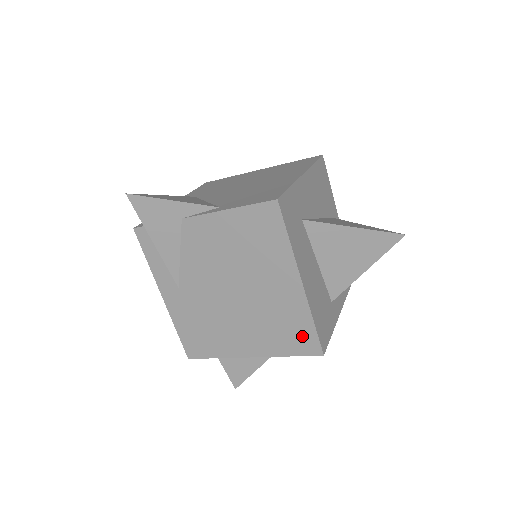
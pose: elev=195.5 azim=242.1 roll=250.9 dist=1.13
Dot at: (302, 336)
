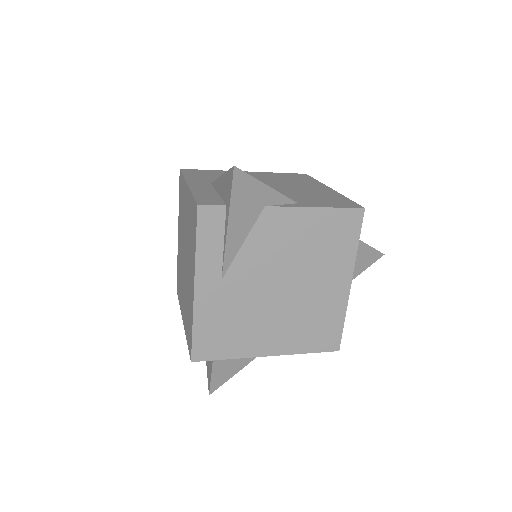
Dot at: (329, 333)
